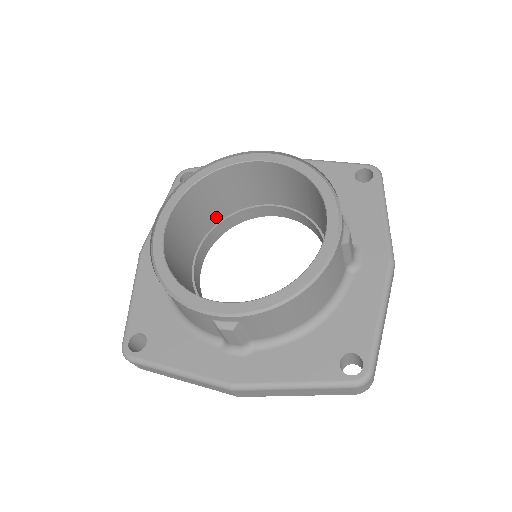
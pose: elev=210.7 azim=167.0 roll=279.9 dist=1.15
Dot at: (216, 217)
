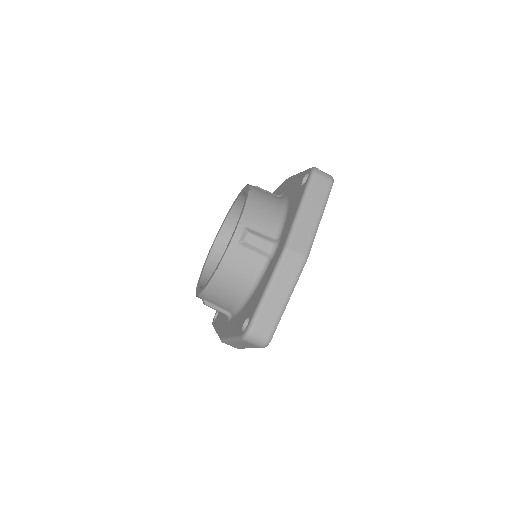
Dot at: occluded
